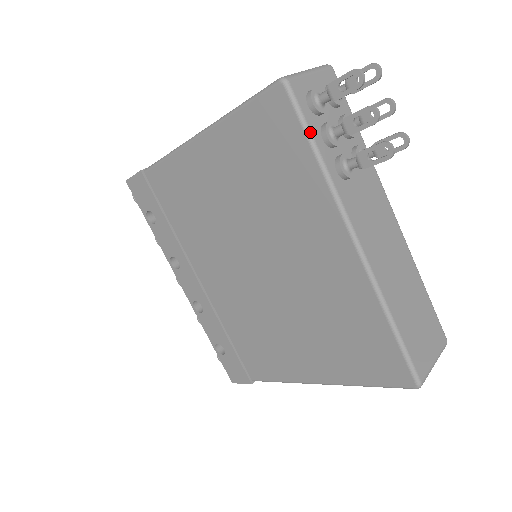
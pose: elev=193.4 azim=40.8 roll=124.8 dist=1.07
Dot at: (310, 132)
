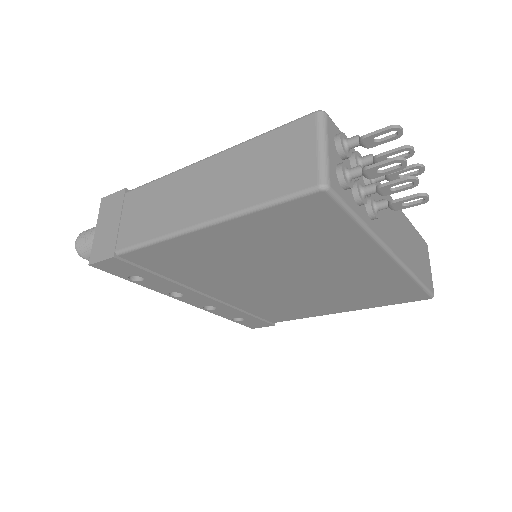
Dot at: (353, 212)
